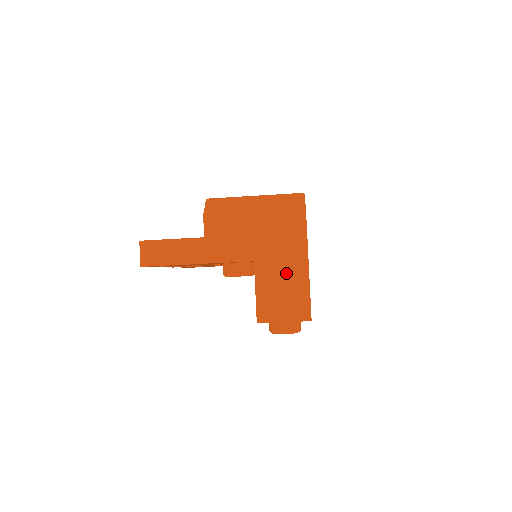
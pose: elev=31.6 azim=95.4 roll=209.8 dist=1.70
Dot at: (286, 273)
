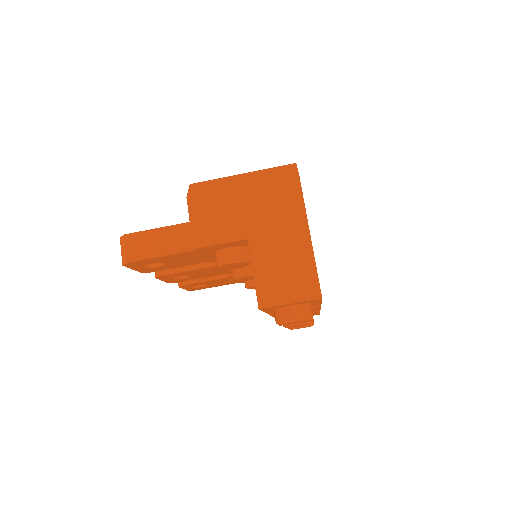
Dot at: (286, 247)
